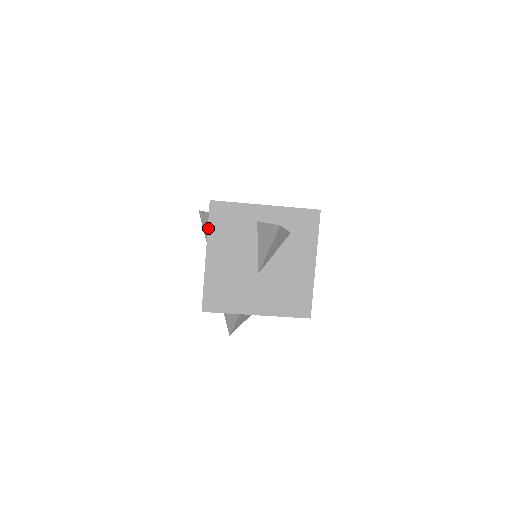
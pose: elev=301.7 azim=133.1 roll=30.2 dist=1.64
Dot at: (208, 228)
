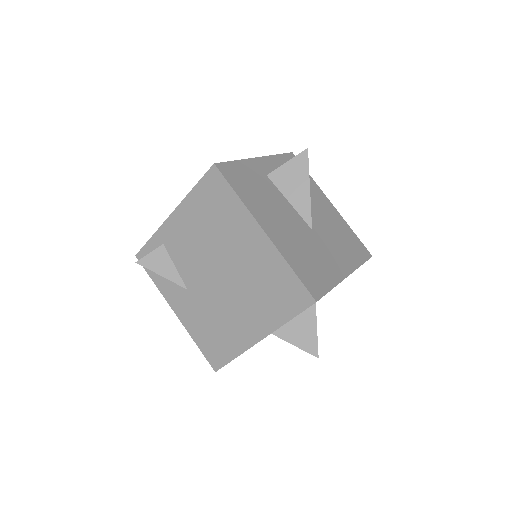
Dot at: (238, 196)
